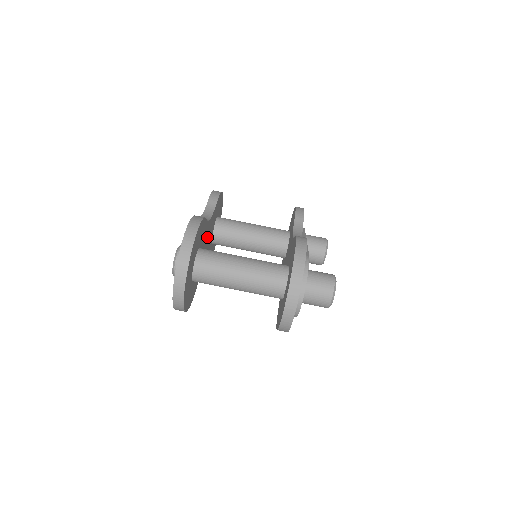
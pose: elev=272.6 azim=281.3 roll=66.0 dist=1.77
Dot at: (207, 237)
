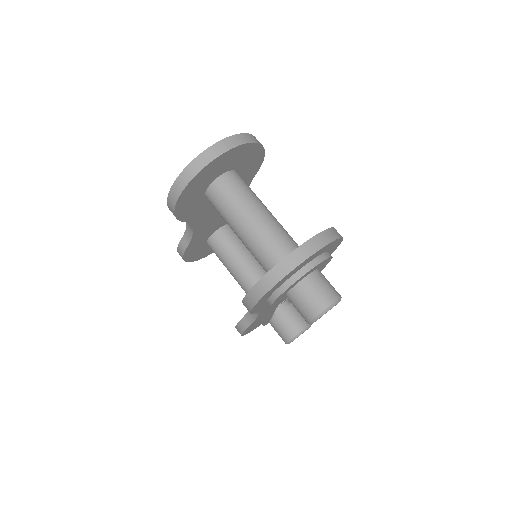
Dot at: occluded
